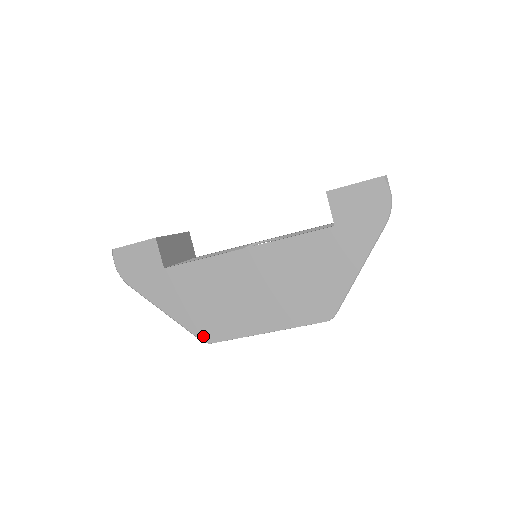
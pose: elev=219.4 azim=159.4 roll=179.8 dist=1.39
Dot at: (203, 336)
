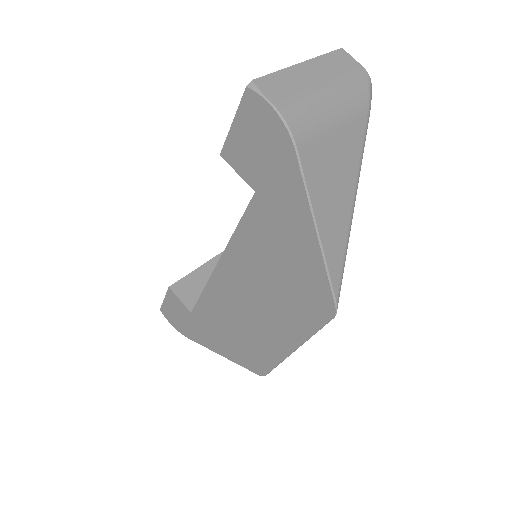
Dot at: (255, 370)
